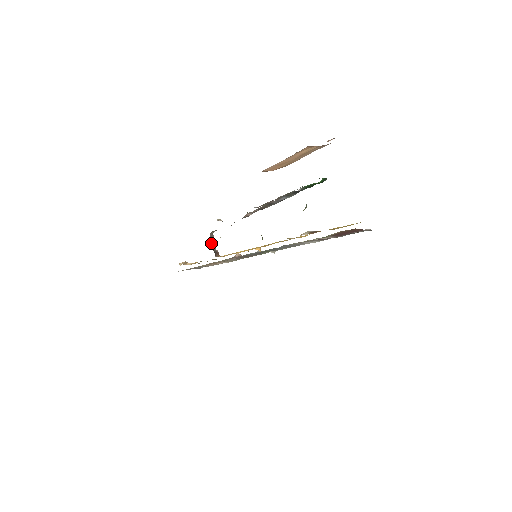
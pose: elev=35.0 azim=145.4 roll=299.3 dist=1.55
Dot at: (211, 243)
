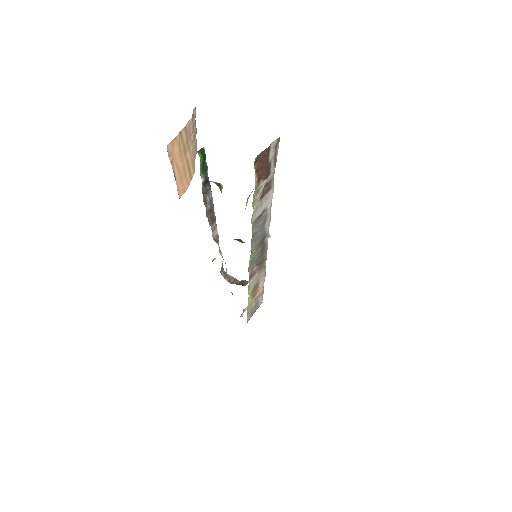
Dot at: (231, 281)
